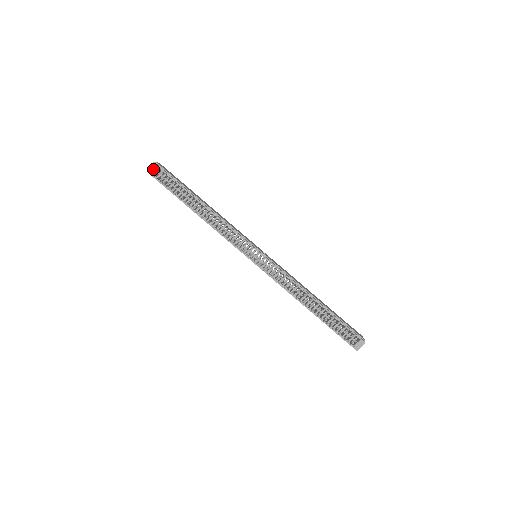
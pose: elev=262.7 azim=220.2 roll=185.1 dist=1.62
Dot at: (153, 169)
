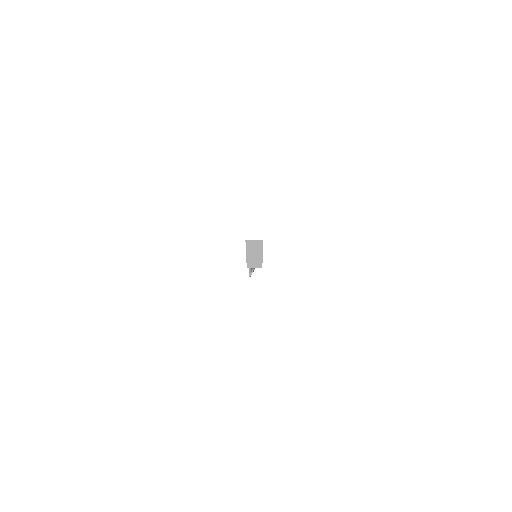
Dot at: occluded
